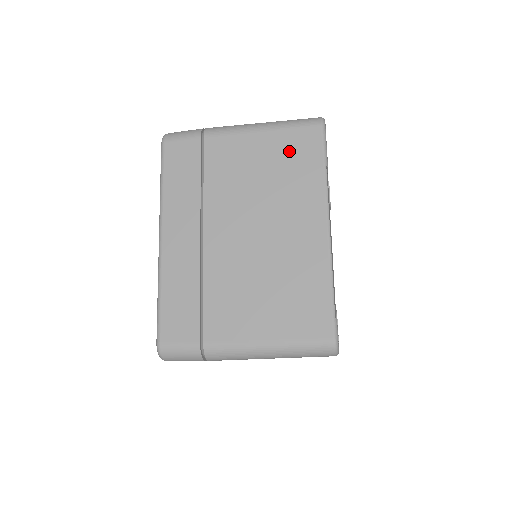
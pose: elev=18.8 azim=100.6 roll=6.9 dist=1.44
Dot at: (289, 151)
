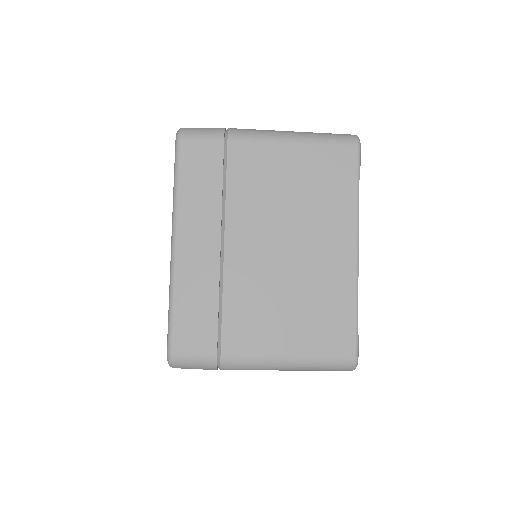
Dot at: occluded
